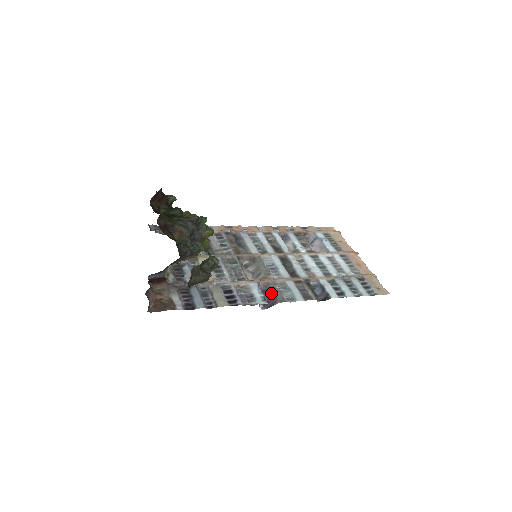
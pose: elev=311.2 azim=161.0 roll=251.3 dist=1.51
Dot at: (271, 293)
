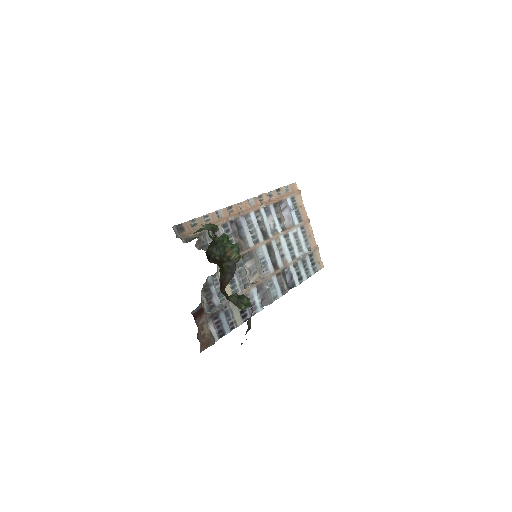
Dot at: (264, 294)
